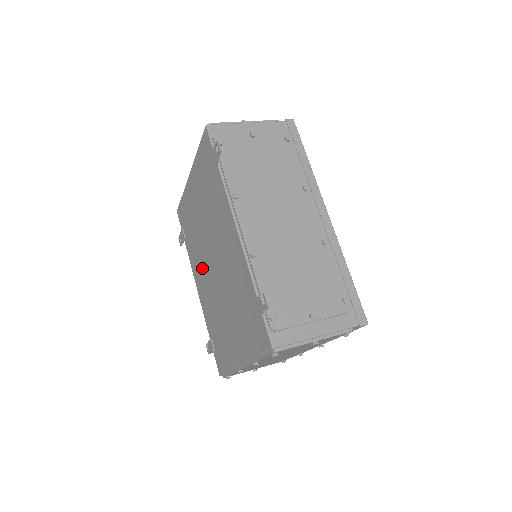
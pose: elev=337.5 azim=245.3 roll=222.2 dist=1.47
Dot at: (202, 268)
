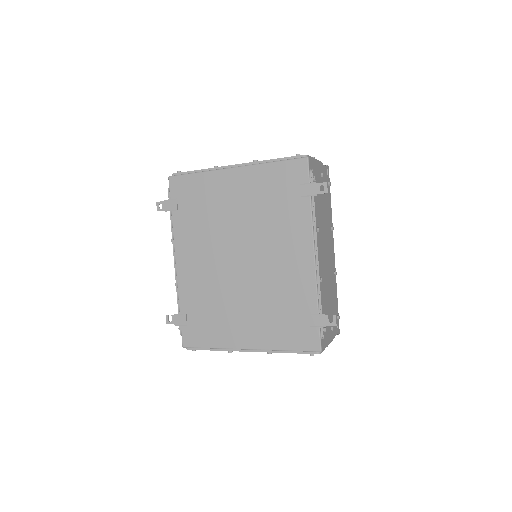
Dot at: (207, 252)
